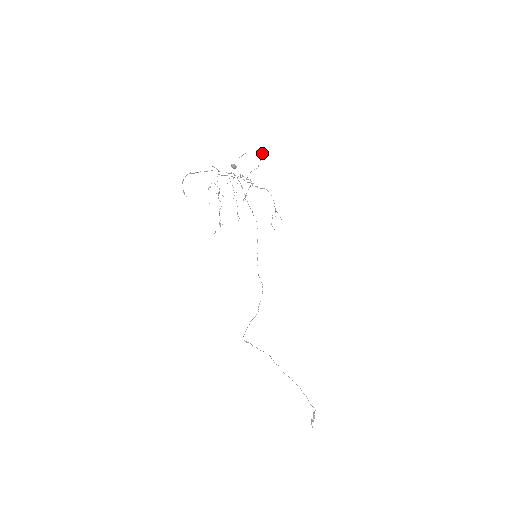
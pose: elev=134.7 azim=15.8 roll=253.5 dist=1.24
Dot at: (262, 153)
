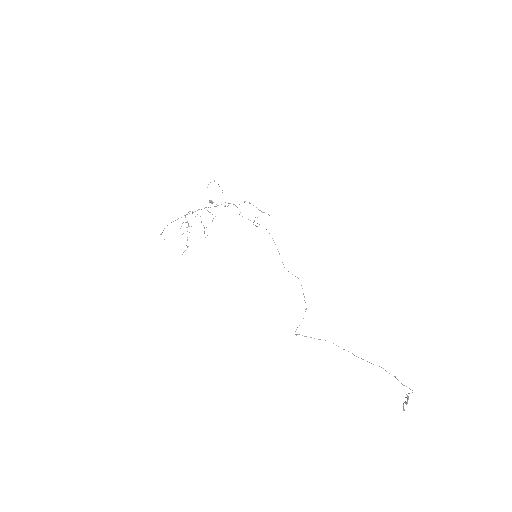
Dot at: (214, 181)
